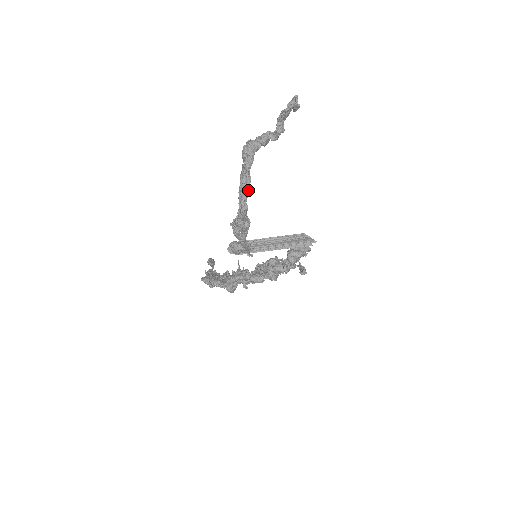
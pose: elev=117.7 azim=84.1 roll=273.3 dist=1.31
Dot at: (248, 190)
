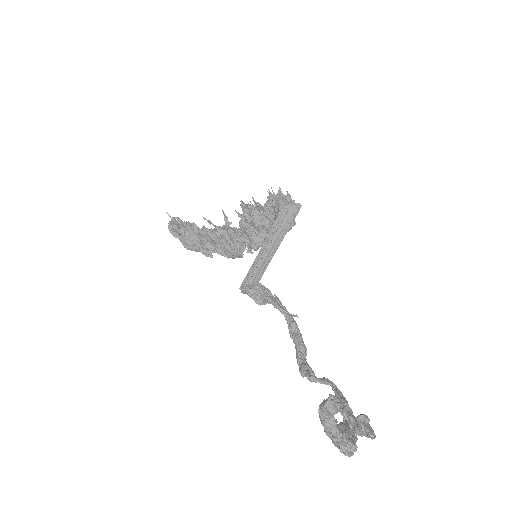
Dot at: (356, 435)
